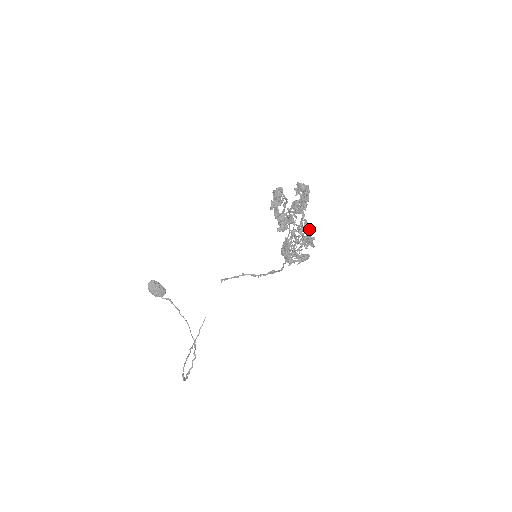
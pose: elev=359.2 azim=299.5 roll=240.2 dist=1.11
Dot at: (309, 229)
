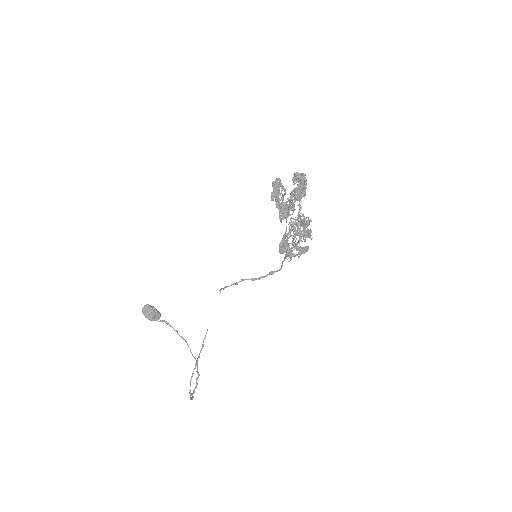
Dot at: (306, 222)
